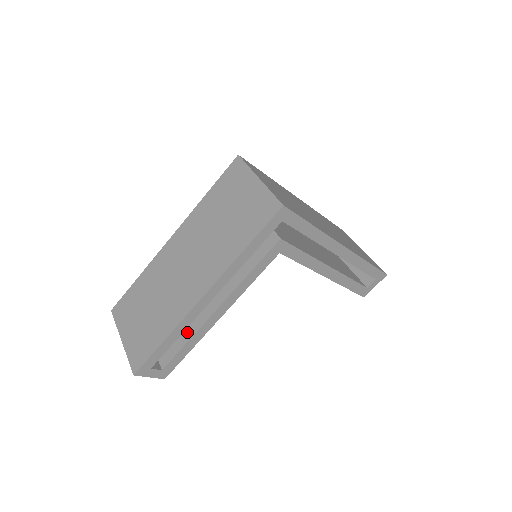
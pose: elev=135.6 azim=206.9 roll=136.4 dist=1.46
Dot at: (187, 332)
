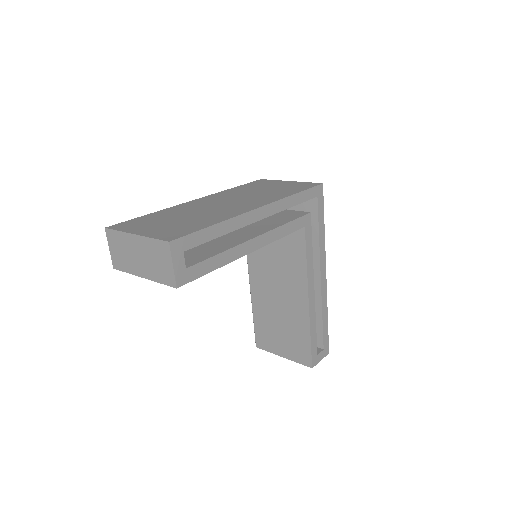
Dot at: (219, 248)
